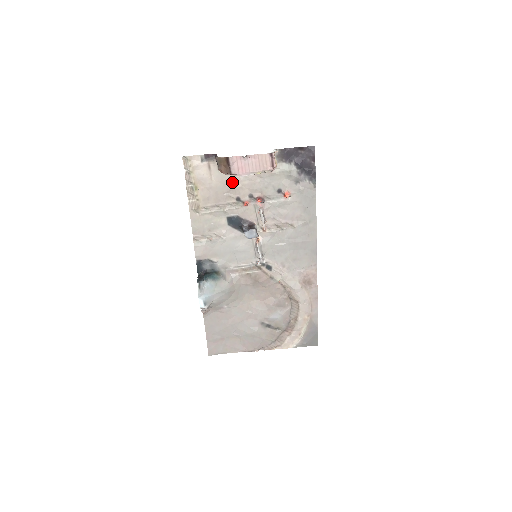
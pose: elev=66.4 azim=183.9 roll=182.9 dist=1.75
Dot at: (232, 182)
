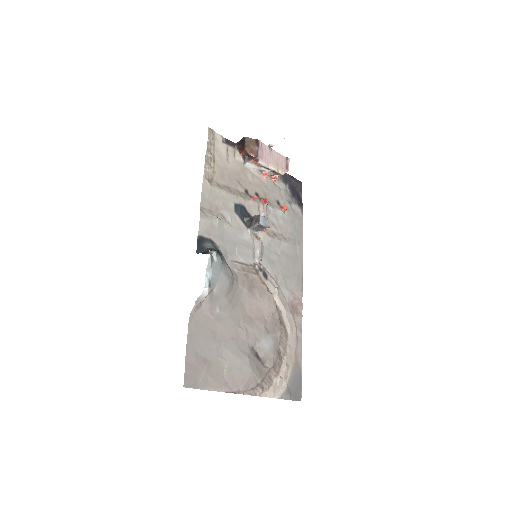
Dot at: (243, 174)
